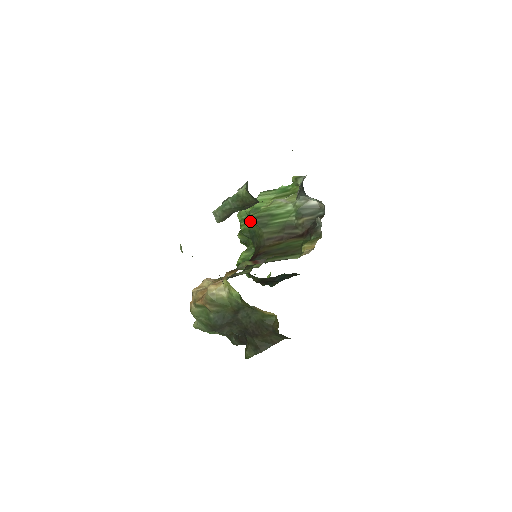
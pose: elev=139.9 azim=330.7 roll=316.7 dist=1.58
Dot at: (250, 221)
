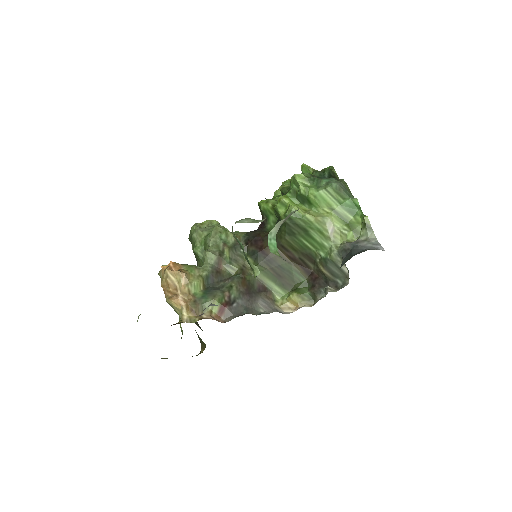
Dot at: (284, 217)
